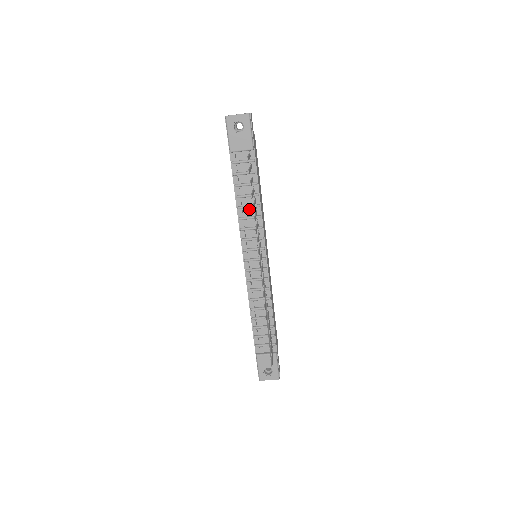
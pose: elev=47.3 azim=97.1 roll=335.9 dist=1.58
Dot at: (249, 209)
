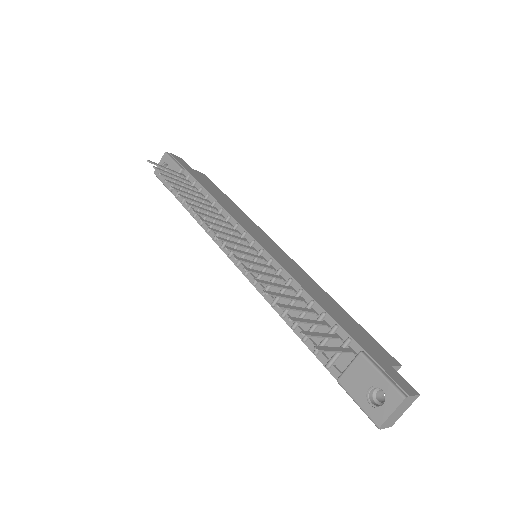
Dot at: (210, 215)
